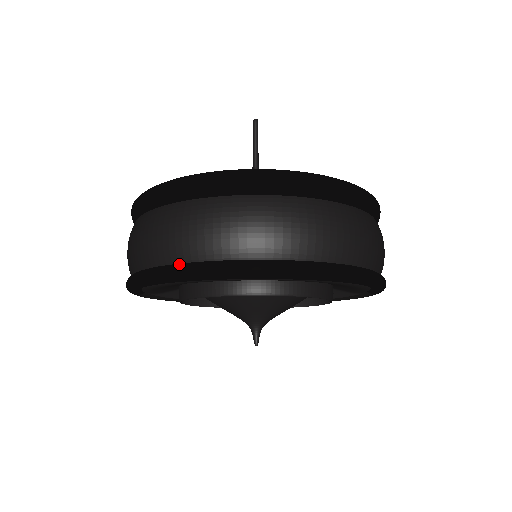
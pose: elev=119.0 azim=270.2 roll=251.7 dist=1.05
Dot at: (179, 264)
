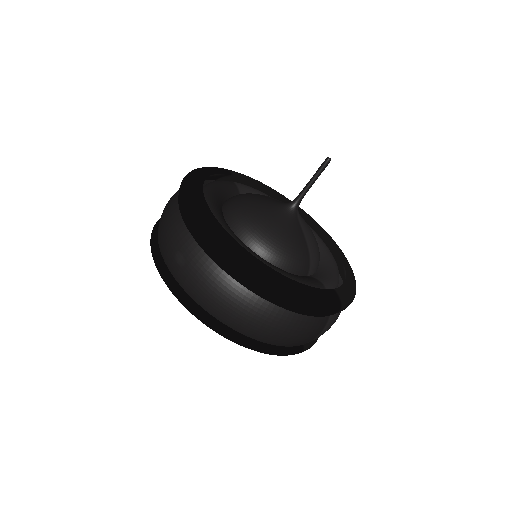
Dot at: (156, 238)
